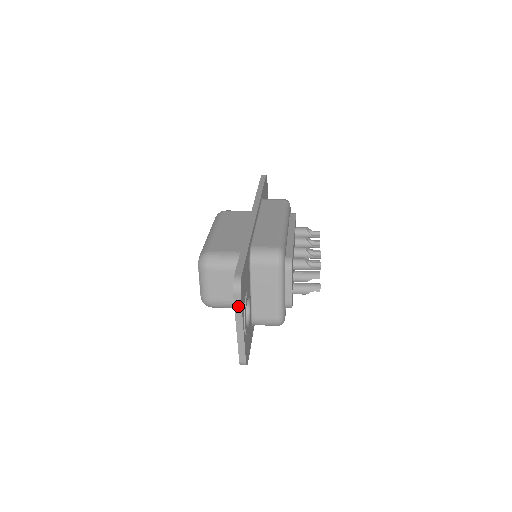
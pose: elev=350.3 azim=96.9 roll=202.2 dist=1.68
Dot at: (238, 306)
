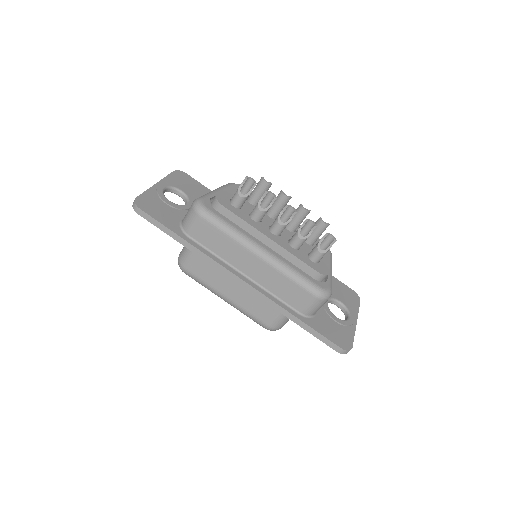
Dot at: occluded
